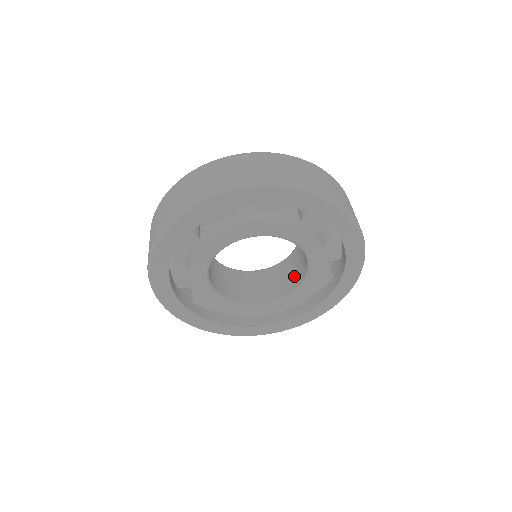
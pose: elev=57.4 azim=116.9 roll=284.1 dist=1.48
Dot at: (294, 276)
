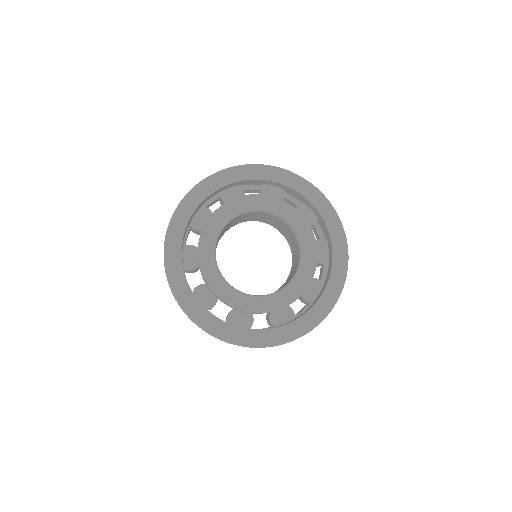
Dot at: occluded
